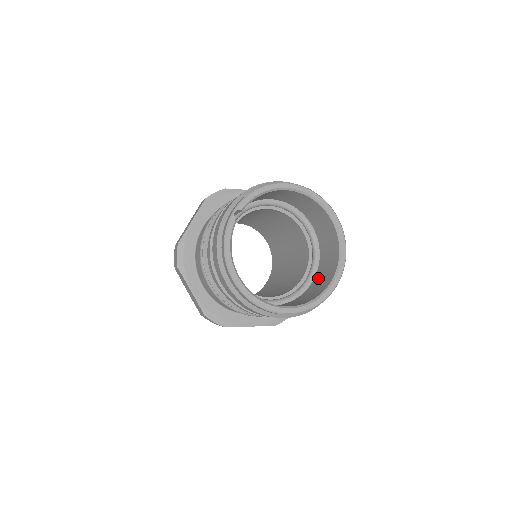
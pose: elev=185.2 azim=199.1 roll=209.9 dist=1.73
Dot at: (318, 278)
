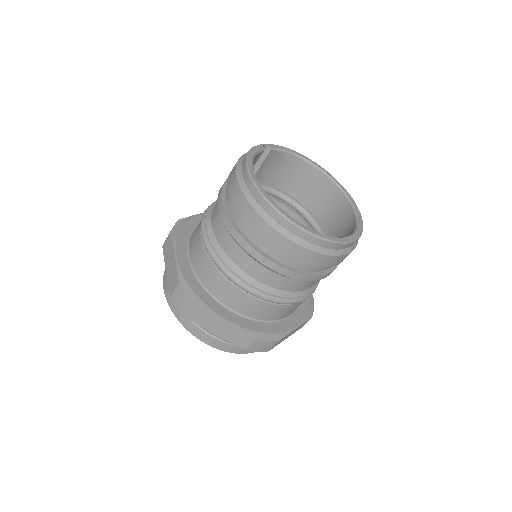
Dot at: occluded
